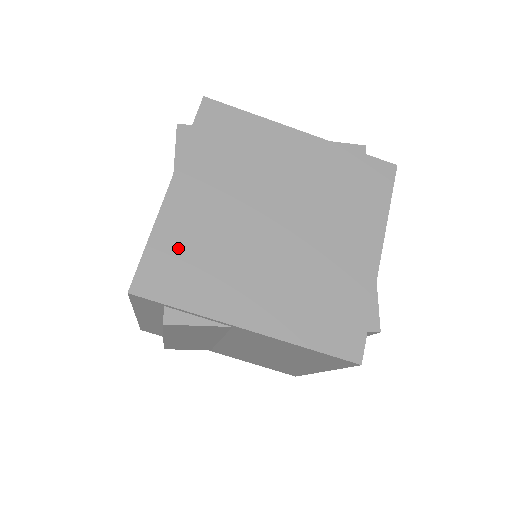
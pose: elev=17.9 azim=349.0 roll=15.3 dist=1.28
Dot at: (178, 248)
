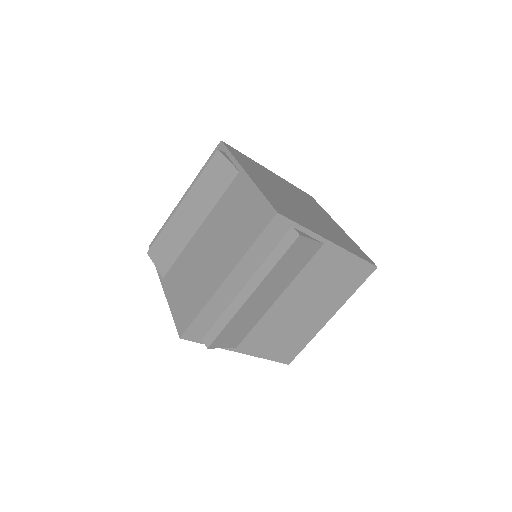
Dot at: (276, 200)
